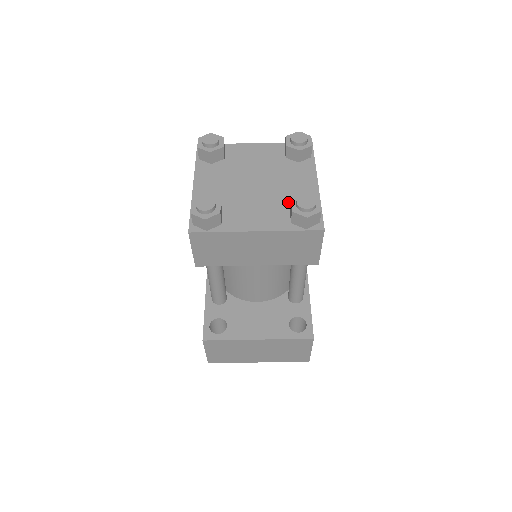
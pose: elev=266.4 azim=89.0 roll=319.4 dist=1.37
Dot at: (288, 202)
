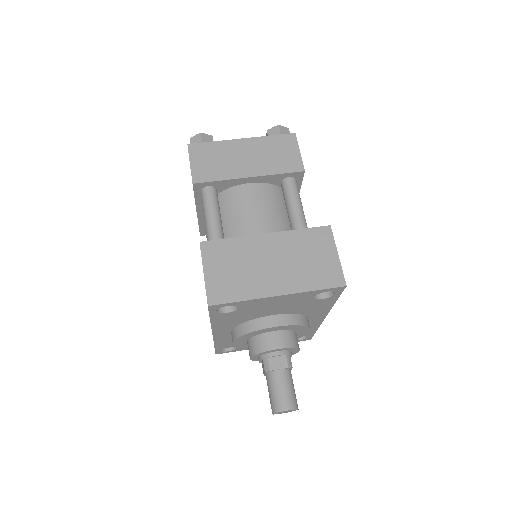
Dot at: occluded
